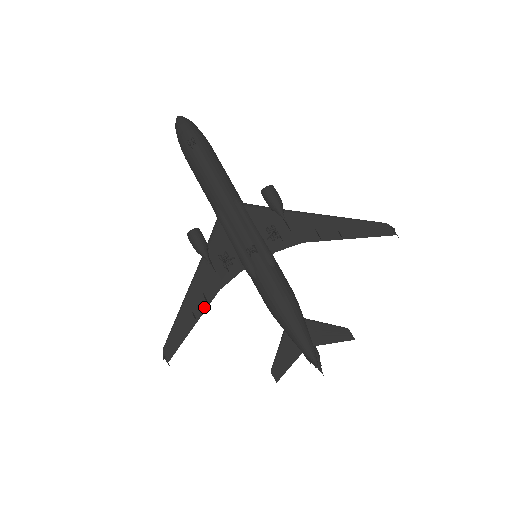
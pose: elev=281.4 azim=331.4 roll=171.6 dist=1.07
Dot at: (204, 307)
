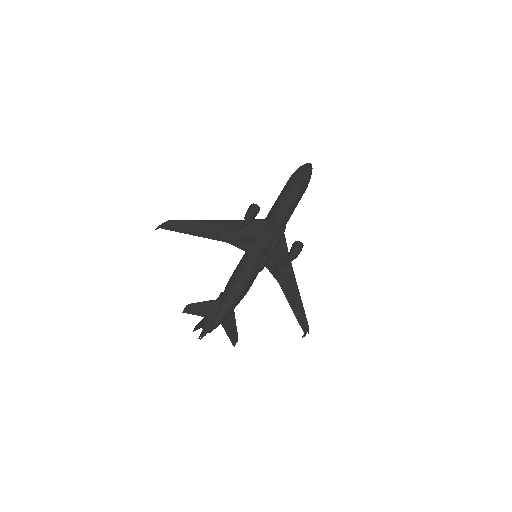
Dot at: (211, 237)
